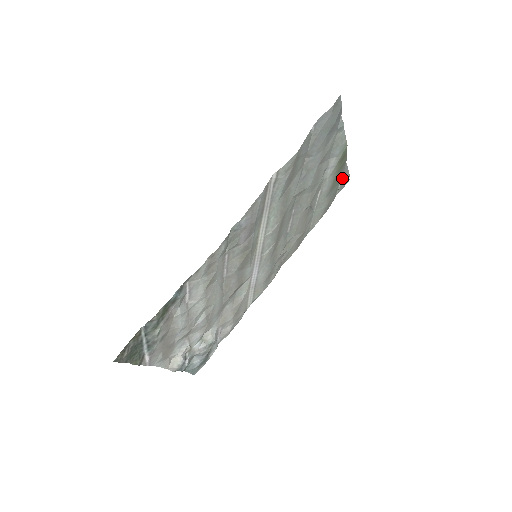
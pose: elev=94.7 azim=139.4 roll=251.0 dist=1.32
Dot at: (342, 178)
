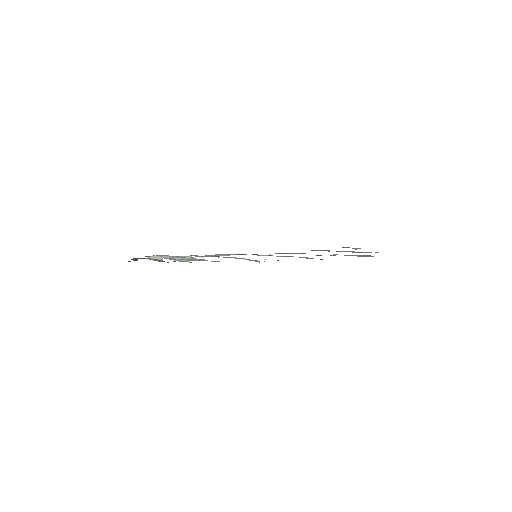
Dot at: occluded
